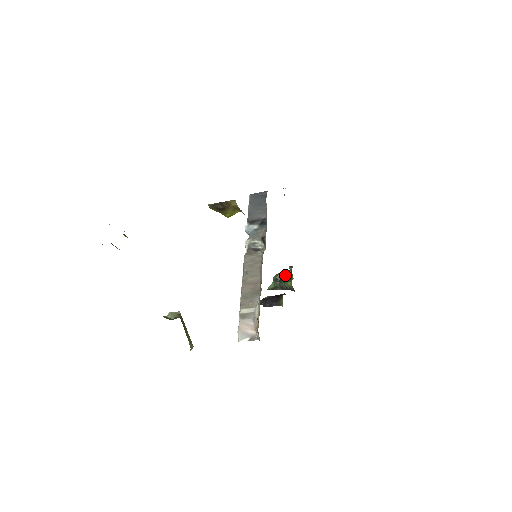
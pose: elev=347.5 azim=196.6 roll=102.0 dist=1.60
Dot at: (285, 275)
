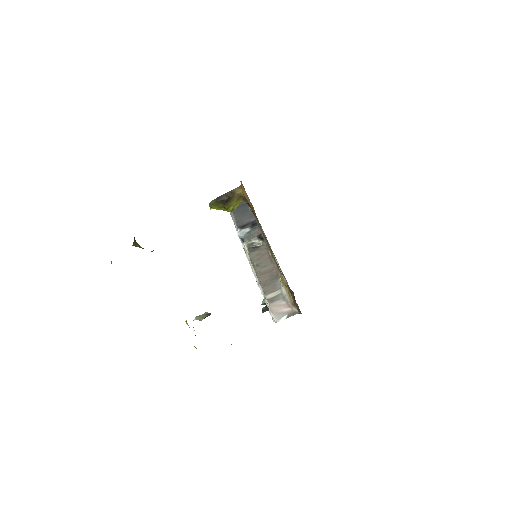
Dot at: occluded
